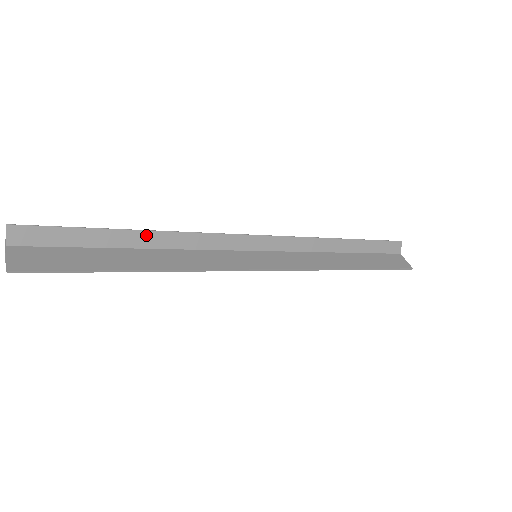
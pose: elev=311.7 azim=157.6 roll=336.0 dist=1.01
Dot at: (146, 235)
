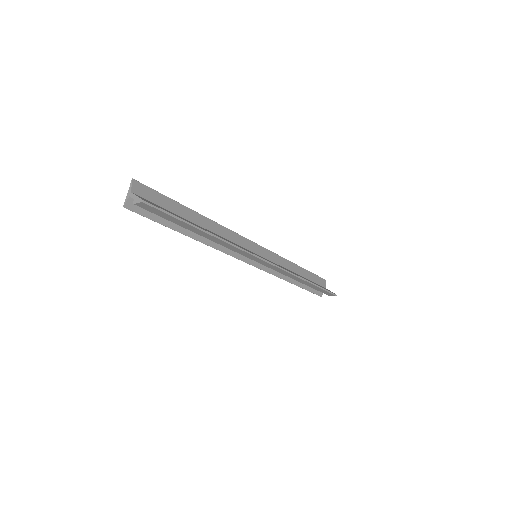
Dot at: (201, 217)
